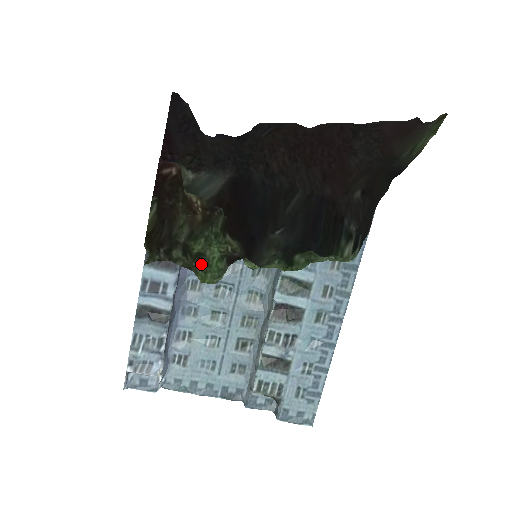
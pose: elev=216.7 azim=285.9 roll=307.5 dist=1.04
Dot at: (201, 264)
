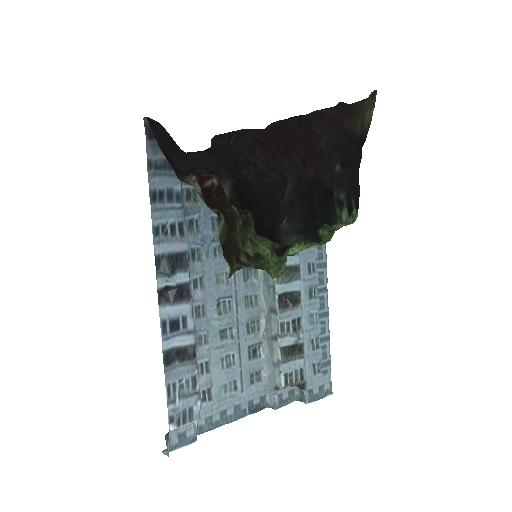
Dot at: (263, 263)
